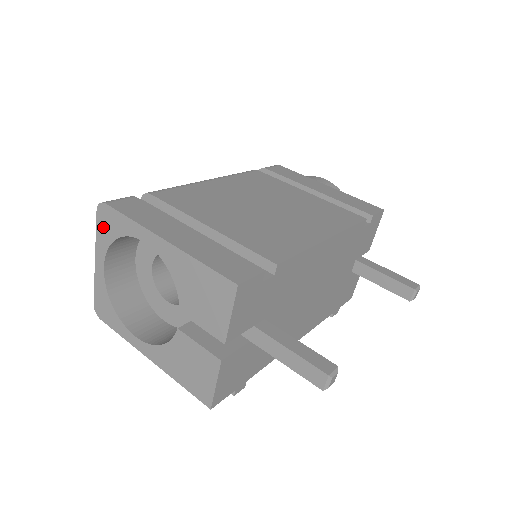
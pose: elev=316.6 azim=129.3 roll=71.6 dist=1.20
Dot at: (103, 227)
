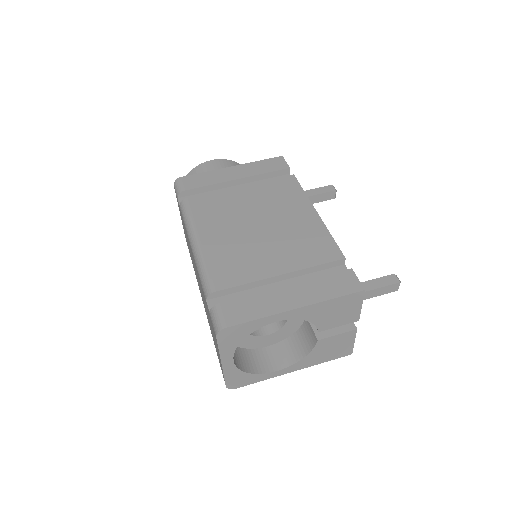
Dot at: (227, 342)
